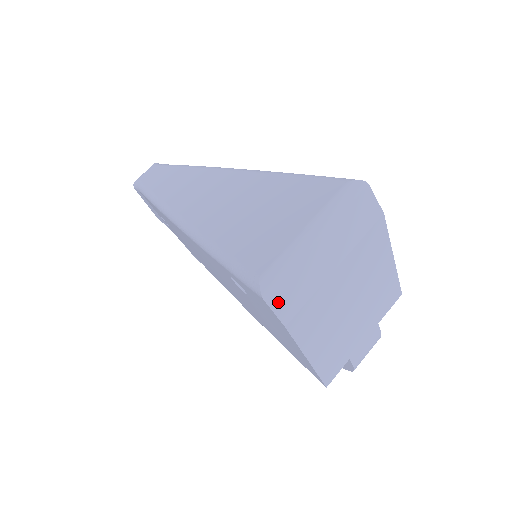
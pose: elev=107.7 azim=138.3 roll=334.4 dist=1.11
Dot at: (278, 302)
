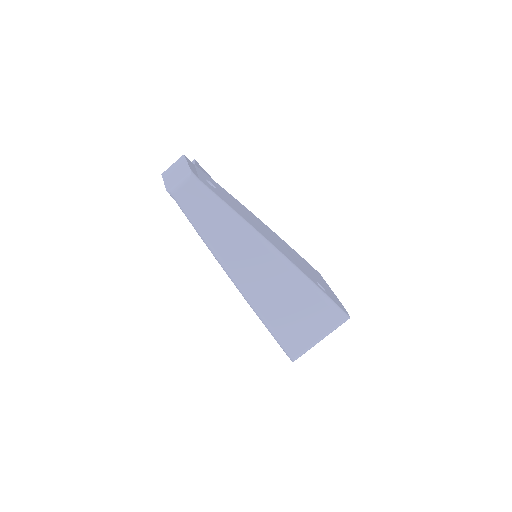
Dot at: occluded
